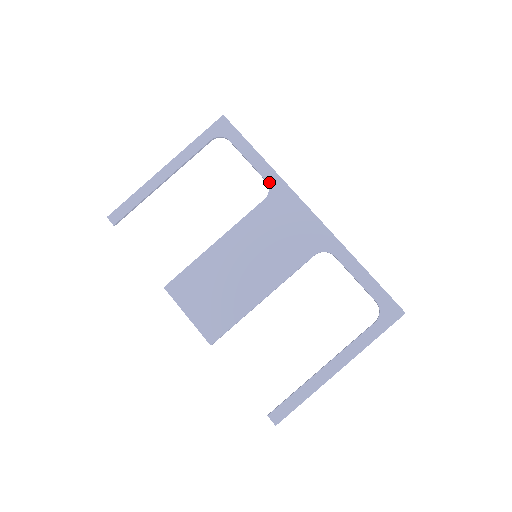
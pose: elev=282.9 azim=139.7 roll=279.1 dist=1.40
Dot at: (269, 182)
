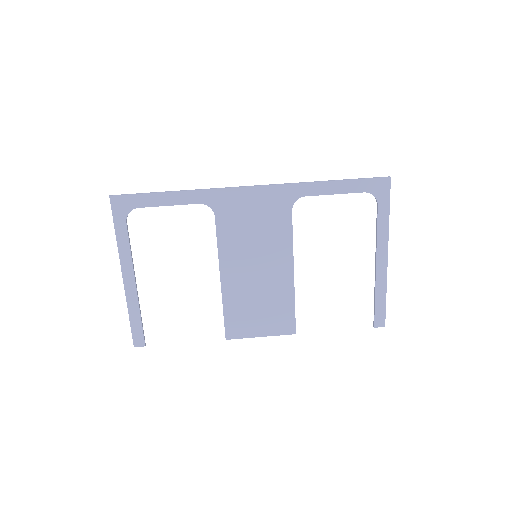
Dot at: (203, 202)
